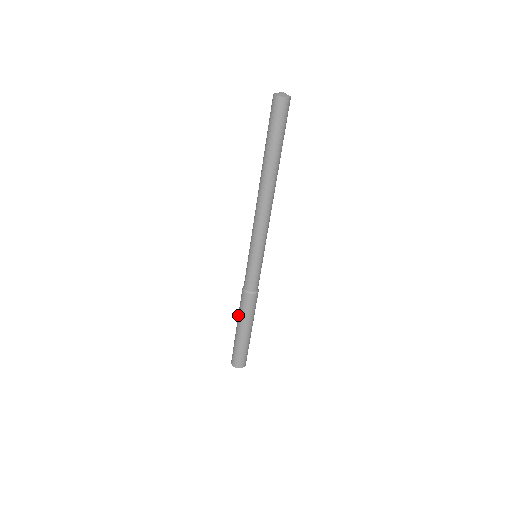
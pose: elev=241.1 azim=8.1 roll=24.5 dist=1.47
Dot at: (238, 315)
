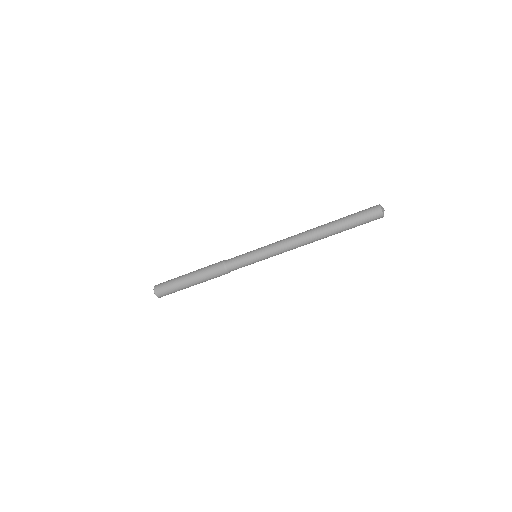
Dot at: (200, 275)
